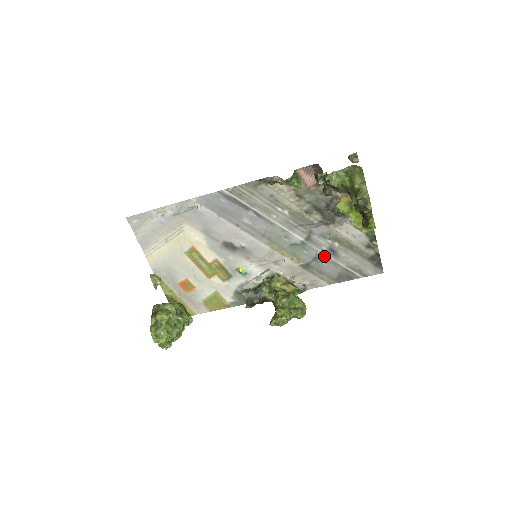
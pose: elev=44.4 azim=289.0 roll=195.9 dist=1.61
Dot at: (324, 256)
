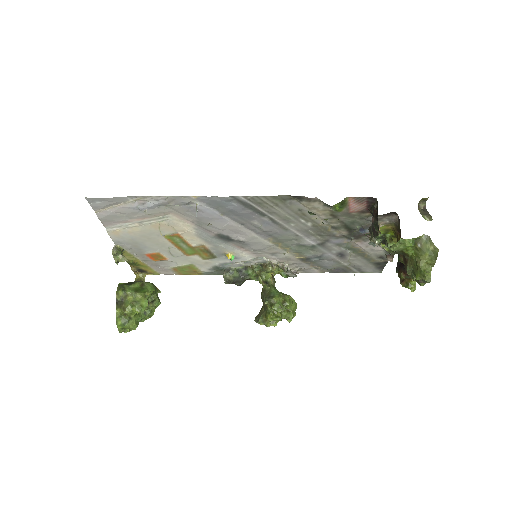
Dot at: (330, 256)
